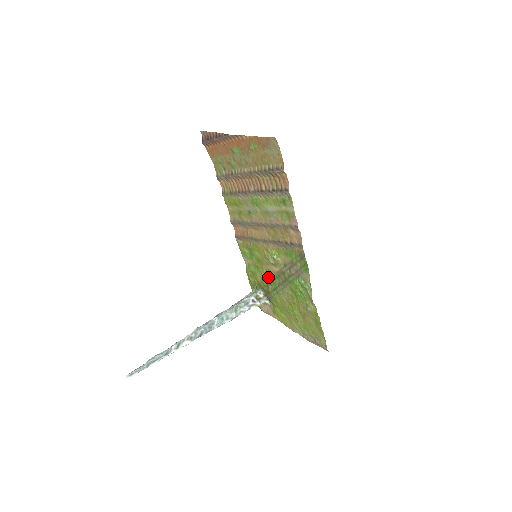
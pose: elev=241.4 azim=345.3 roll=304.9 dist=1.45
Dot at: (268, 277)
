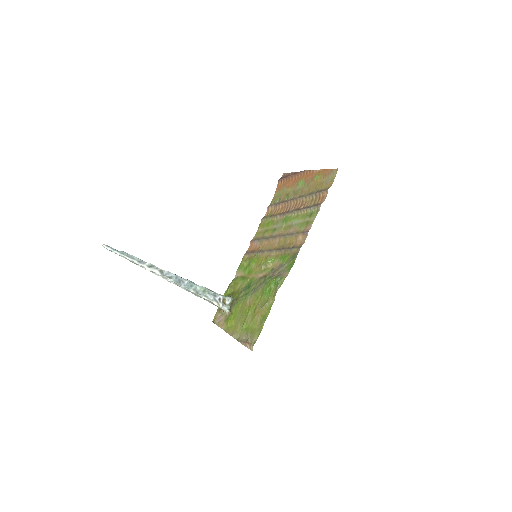
Dot at: (248, 284)
